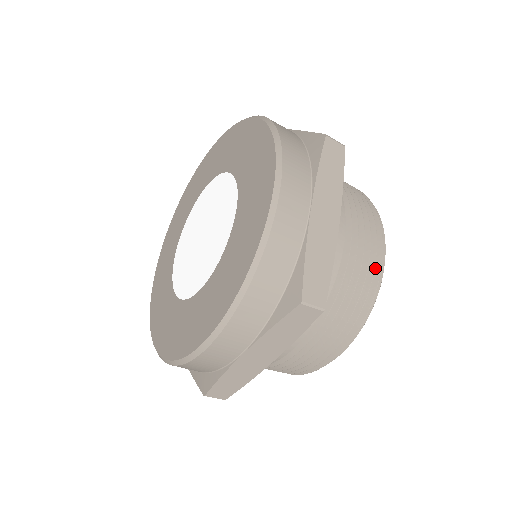
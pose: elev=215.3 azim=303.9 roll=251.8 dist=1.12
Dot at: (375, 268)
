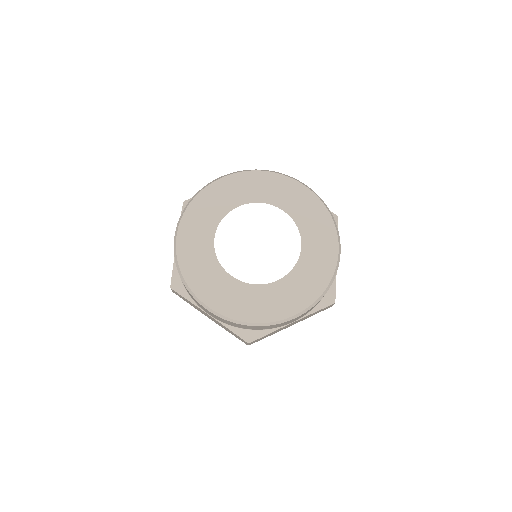
Dot at: occluded
